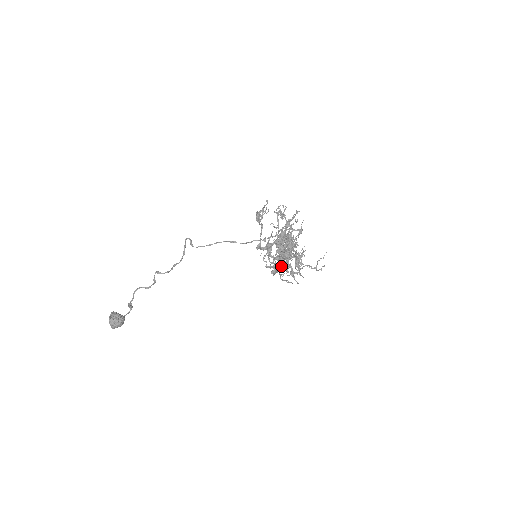
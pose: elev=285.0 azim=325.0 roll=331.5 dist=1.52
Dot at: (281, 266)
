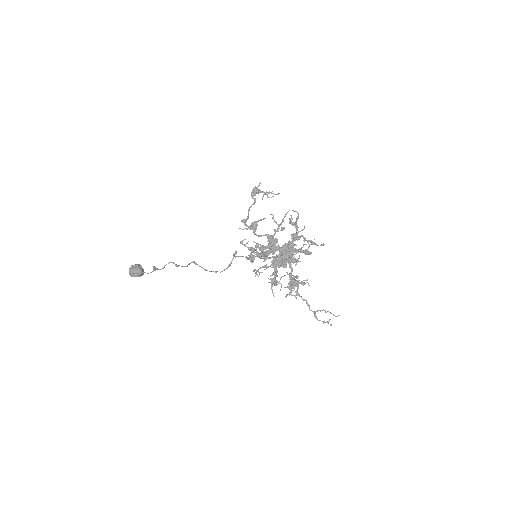
Dot at: (266, 267)
